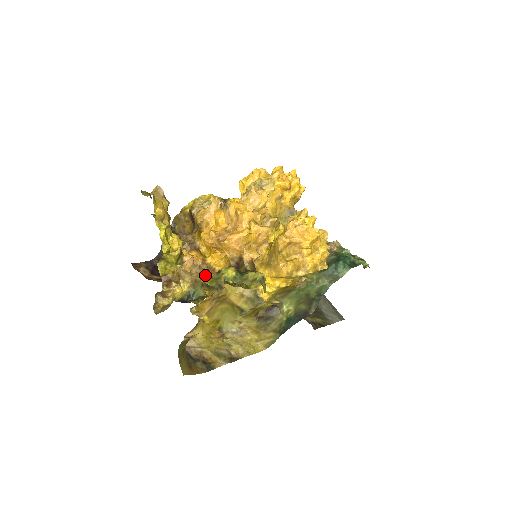
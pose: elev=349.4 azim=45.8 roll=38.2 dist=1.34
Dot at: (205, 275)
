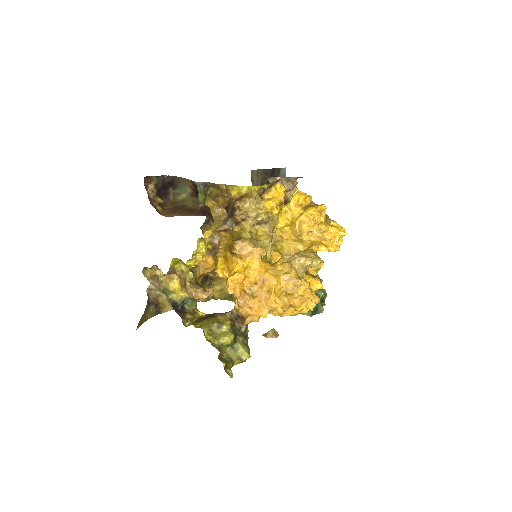
Dot at: occluded
